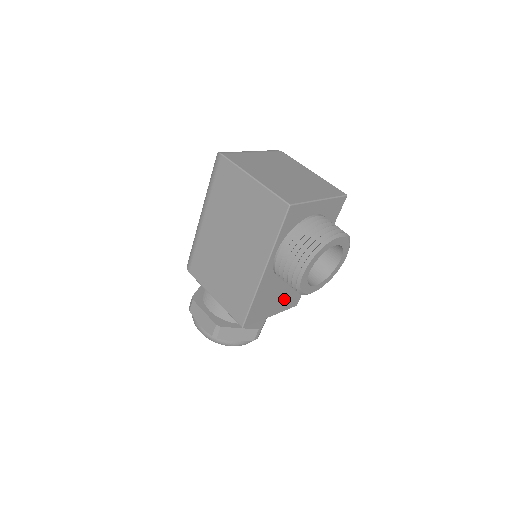
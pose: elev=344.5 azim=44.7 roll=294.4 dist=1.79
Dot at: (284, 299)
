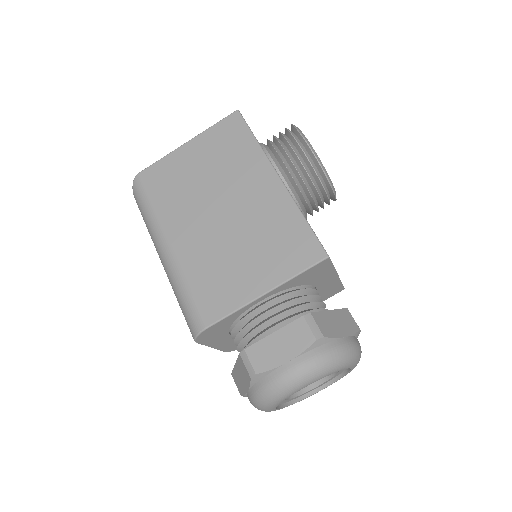
Dot at: occluded
